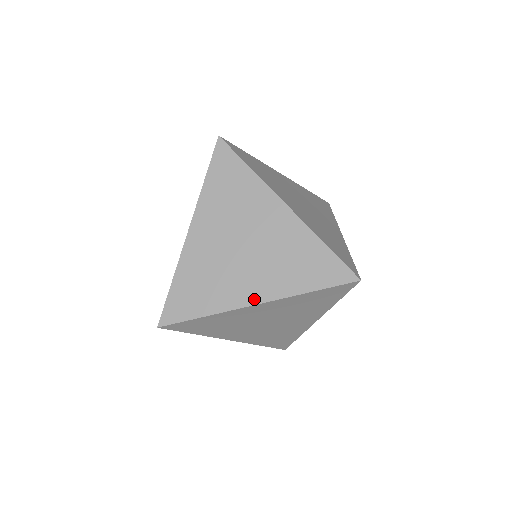
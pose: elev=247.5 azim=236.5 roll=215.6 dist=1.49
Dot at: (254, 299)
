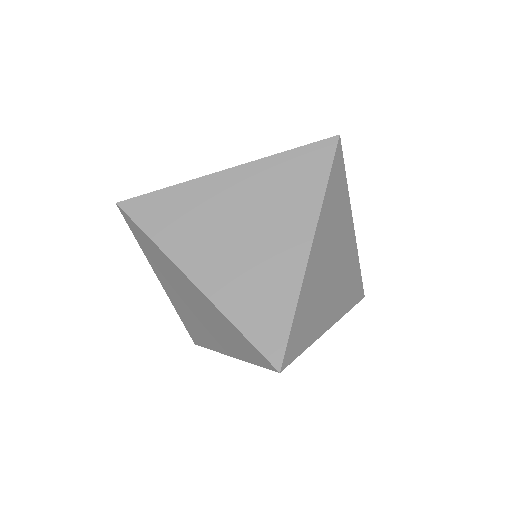
Dot at: (304, 246)
